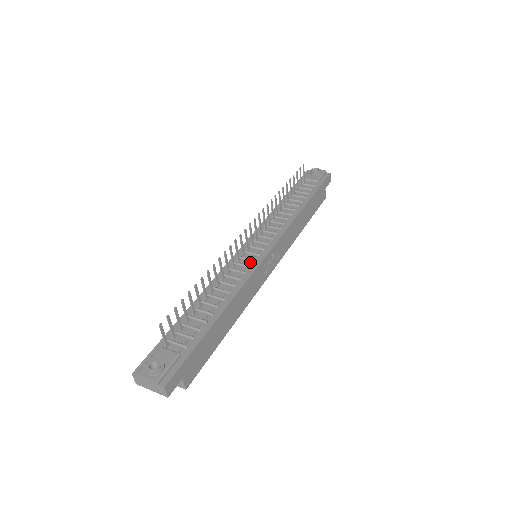
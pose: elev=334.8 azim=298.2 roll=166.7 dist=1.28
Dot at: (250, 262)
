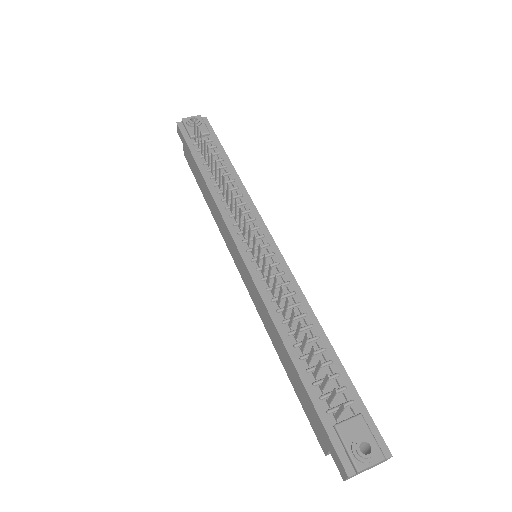
Dot at: (275, 268)
